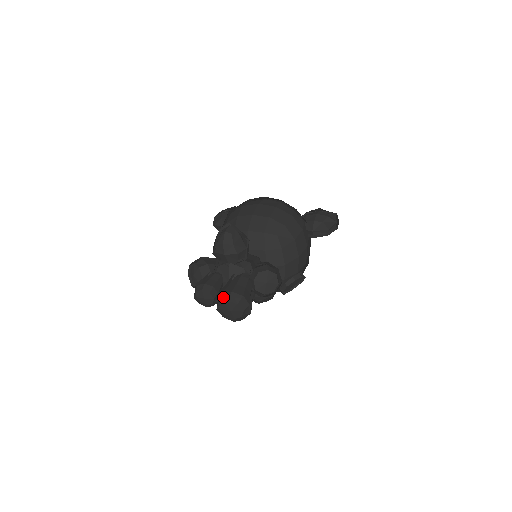
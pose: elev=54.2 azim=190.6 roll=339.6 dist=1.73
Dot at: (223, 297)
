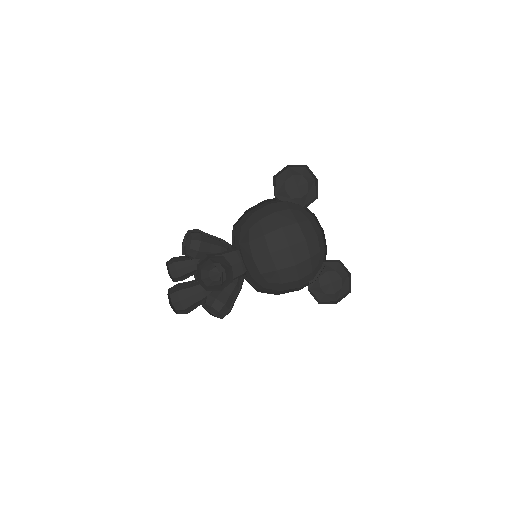
Dot at: (174, 295)
